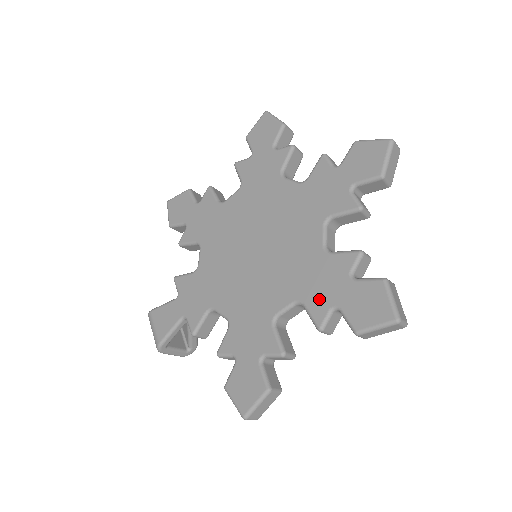
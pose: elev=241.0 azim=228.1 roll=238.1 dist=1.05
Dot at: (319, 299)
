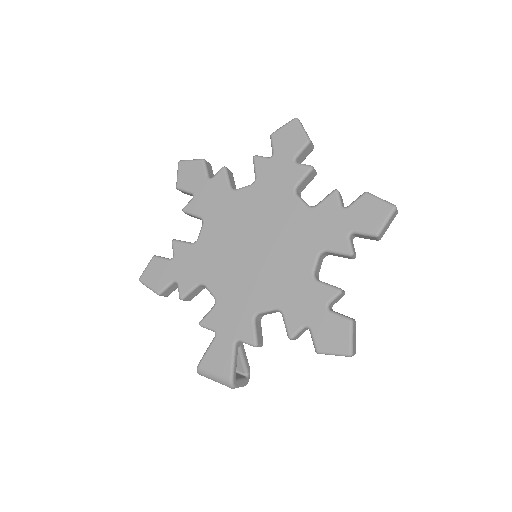
Dot at: (334, 237)
